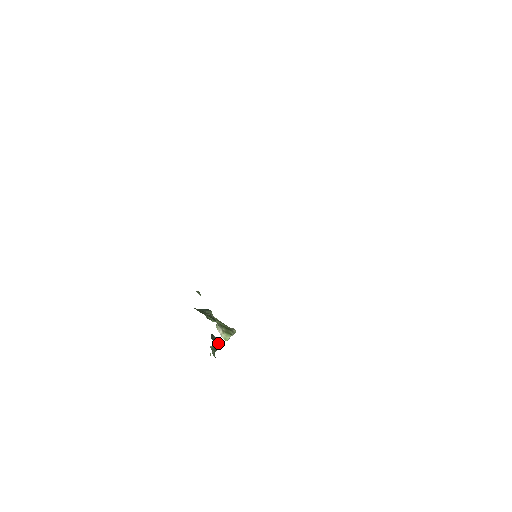
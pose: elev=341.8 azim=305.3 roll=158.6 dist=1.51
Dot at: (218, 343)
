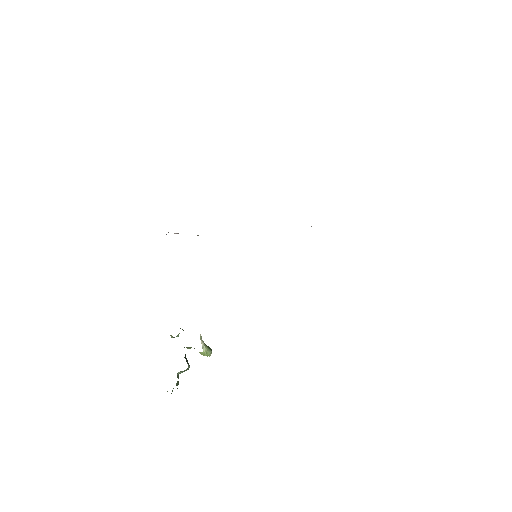
Dot at: (189, 367)
